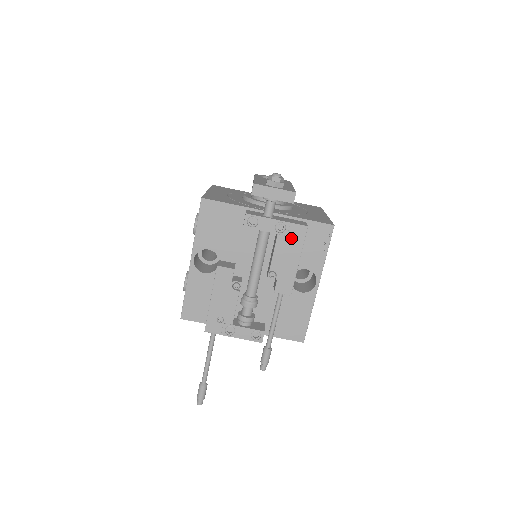
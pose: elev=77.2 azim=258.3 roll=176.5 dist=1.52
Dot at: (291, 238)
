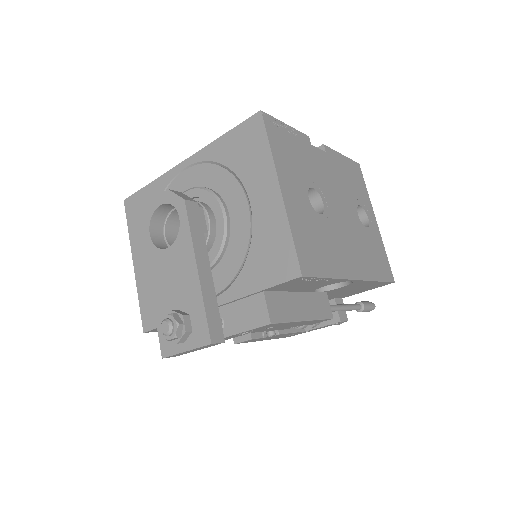
Dot at: occluded
